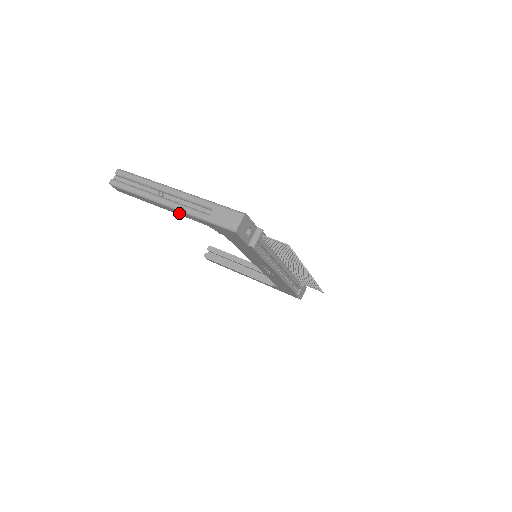
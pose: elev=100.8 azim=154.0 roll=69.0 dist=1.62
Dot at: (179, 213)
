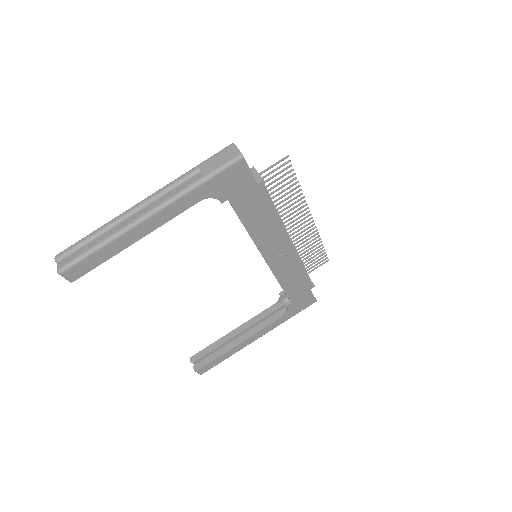
Dot at: (167, 215)
